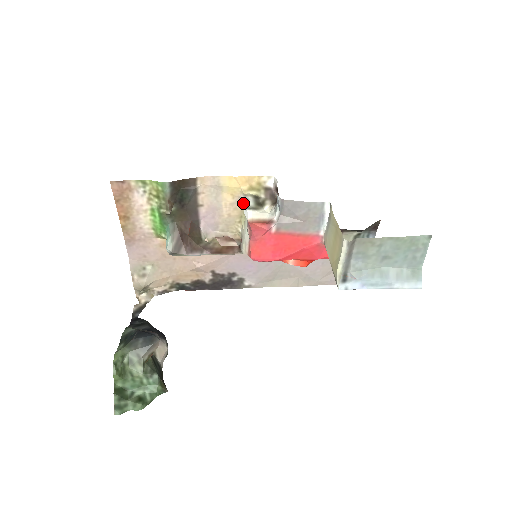
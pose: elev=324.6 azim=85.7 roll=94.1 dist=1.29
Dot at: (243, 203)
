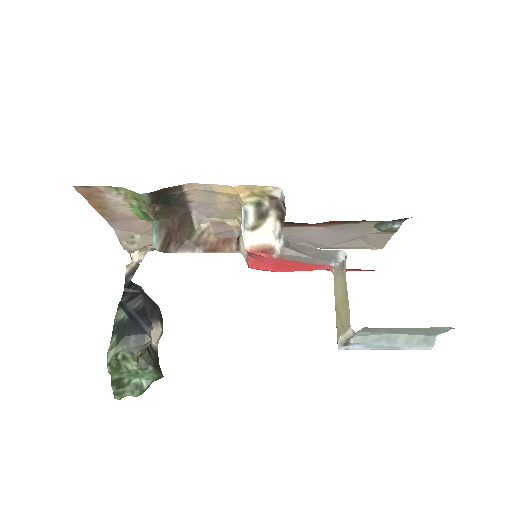
Dot at: occluded
